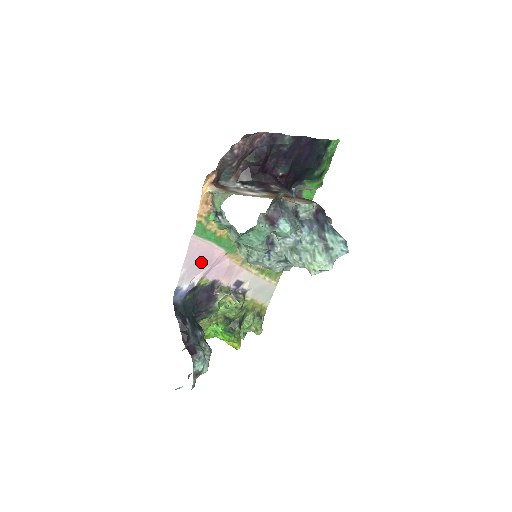
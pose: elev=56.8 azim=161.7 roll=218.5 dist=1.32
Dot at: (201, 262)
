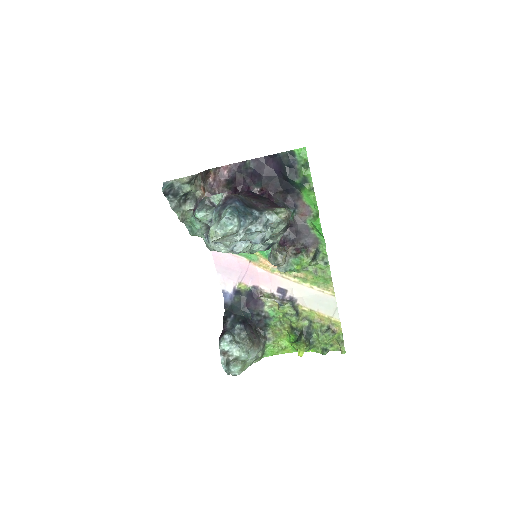
Dot at: (231, 269)
